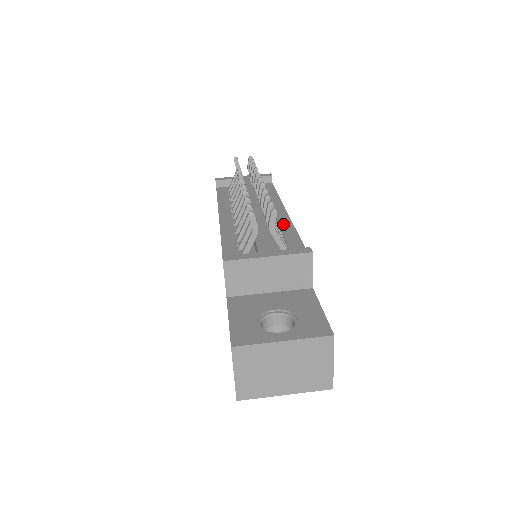
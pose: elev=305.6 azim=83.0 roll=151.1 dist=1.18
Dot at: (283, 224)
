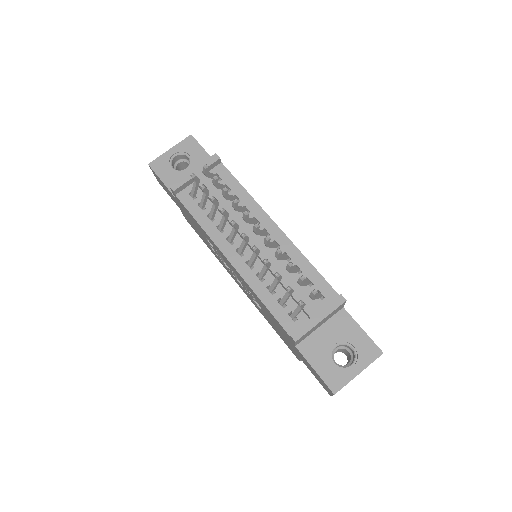
Dot at: (288, 250)
